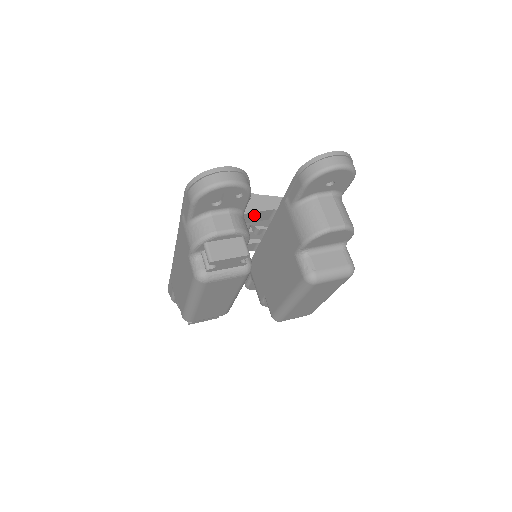
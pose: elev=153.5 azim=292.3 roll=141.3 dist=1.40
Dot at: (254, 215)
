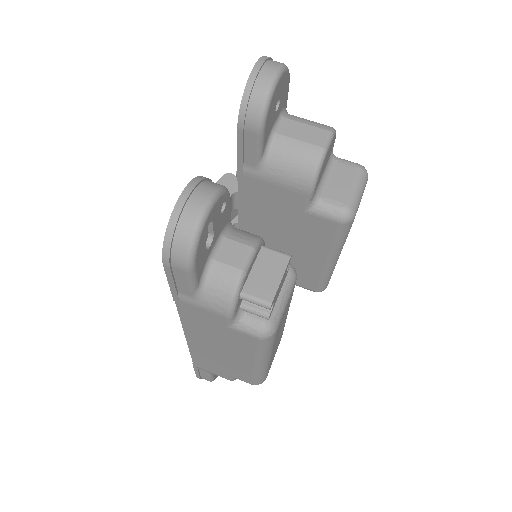
Dot at: occluded
